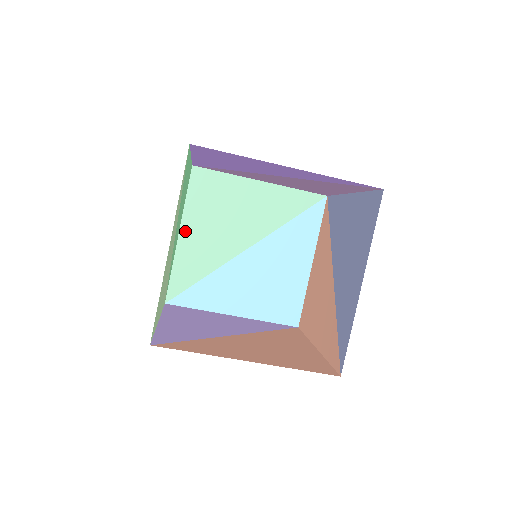
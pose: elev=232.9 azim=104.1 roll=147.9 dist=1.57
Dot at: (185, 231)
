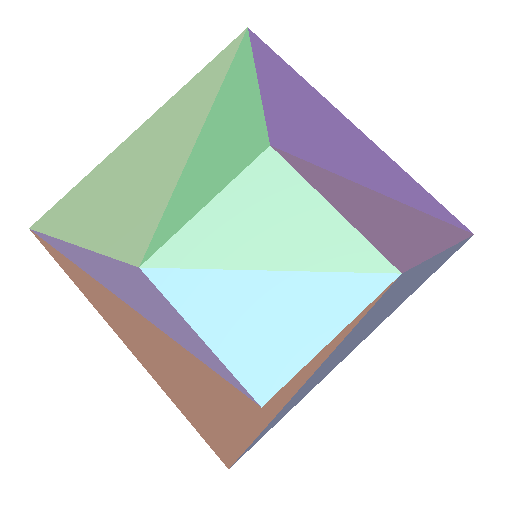
Dot at: (215, 206)
